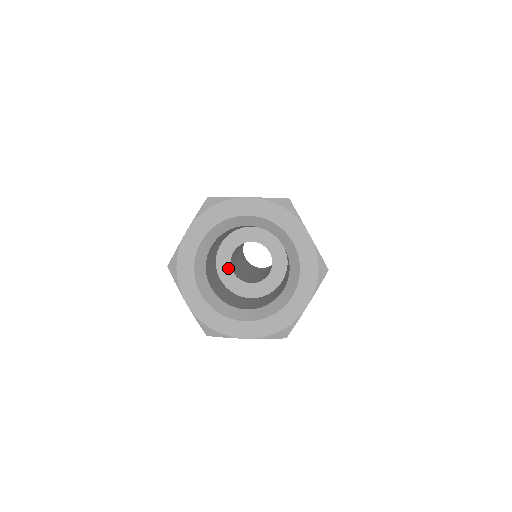
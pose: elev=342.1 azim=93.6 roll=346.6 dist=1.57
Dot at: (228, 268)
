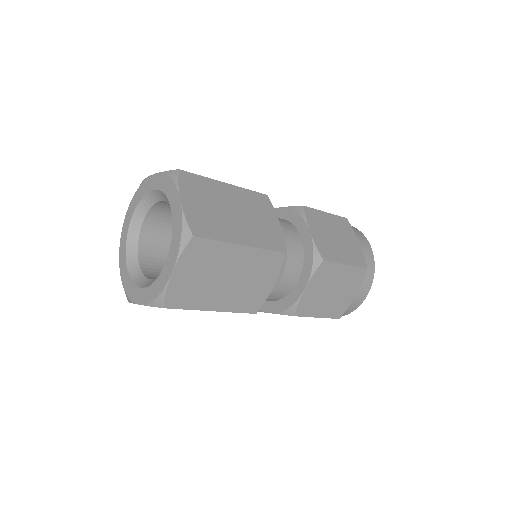
Dot at: occluded
